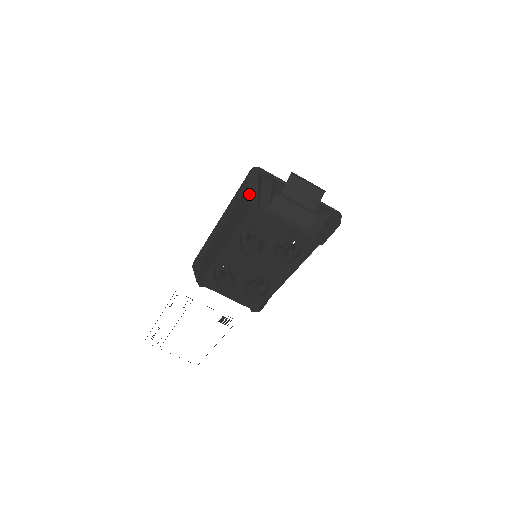
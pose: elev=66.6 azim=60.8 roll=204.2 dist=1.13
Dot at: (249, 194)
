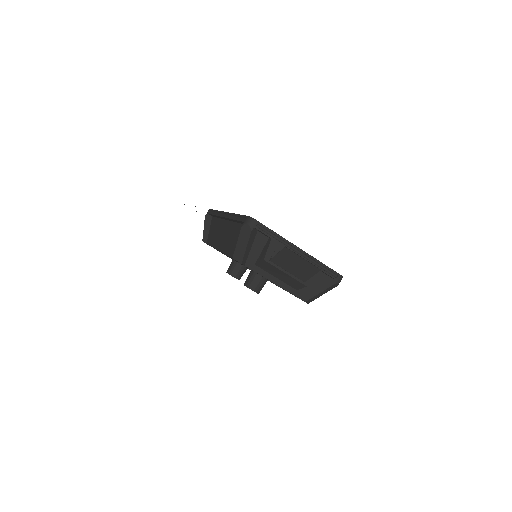
Dot at: (236, 249)
